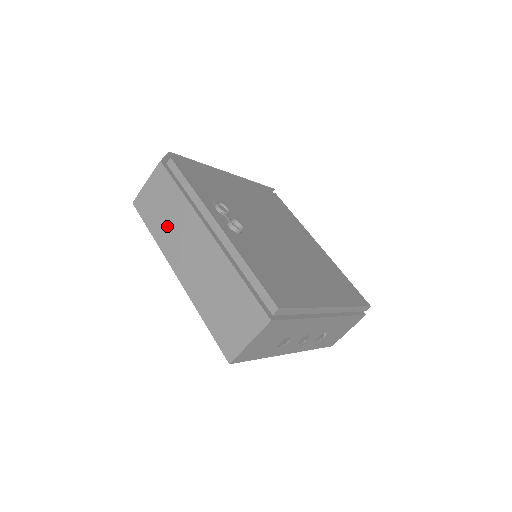
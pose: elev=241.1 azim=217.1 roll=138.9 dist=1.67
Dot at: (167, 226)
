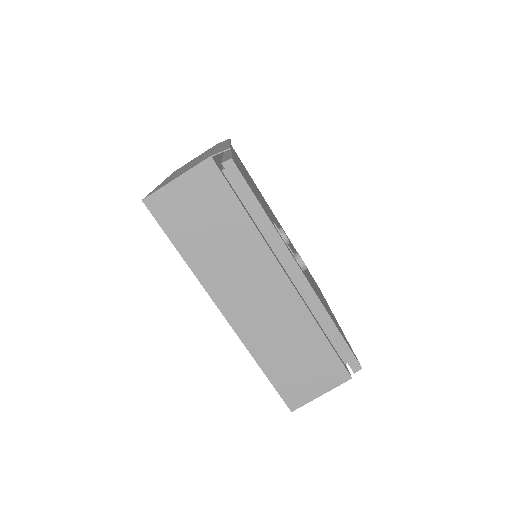
Dot at: (215, 253)
